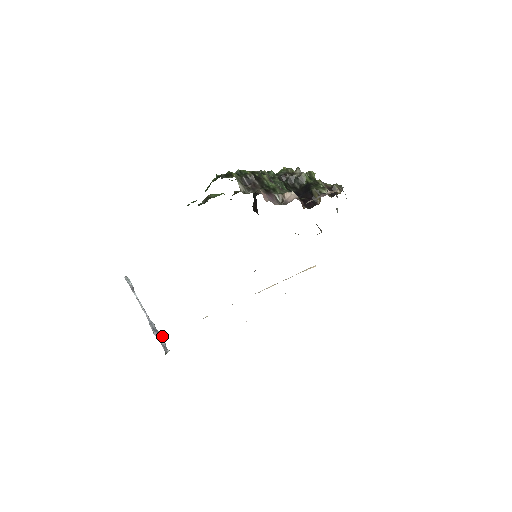
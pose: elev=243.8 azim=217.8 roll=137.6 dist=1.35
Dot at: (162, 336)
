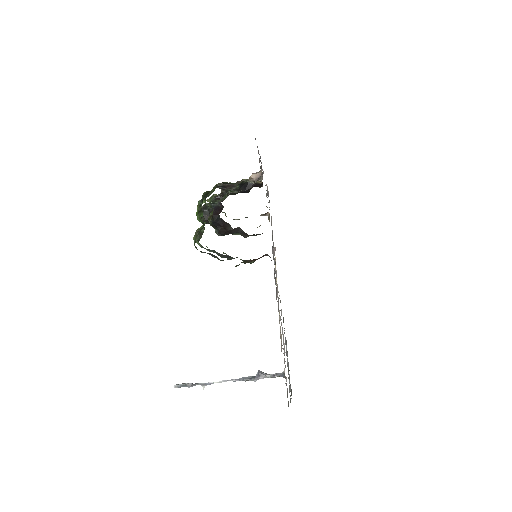
Dot at: (264, 373)
